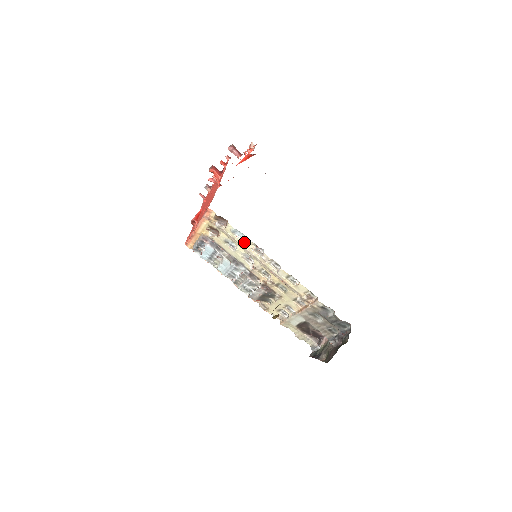
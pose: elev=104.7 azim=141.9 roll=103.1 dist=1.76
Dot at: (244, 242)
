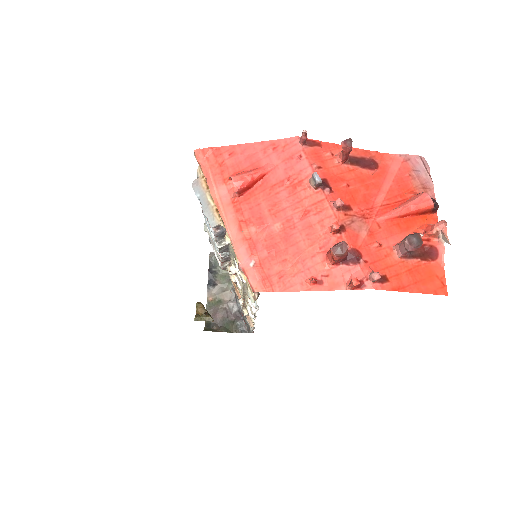
Dot at: occluded
